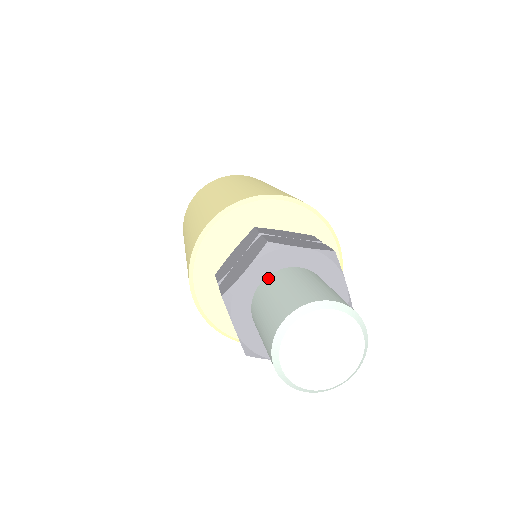
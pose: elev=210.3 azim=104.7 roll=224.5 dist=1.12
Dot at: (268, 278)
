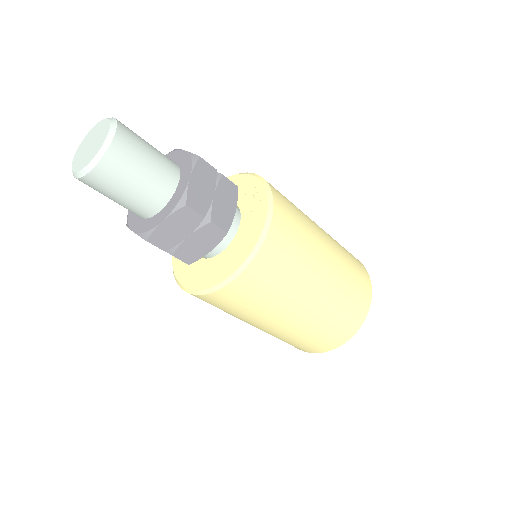
Dot at: occluded
